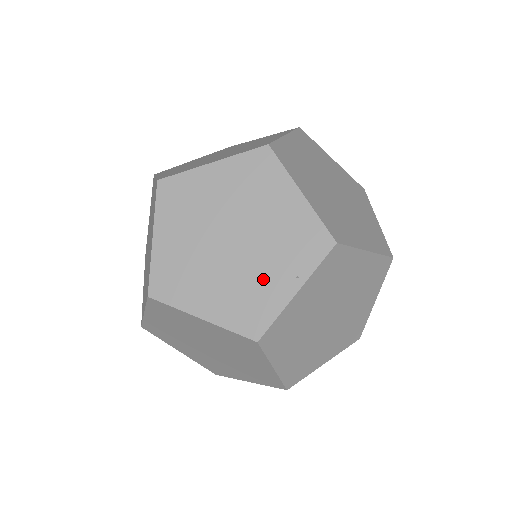
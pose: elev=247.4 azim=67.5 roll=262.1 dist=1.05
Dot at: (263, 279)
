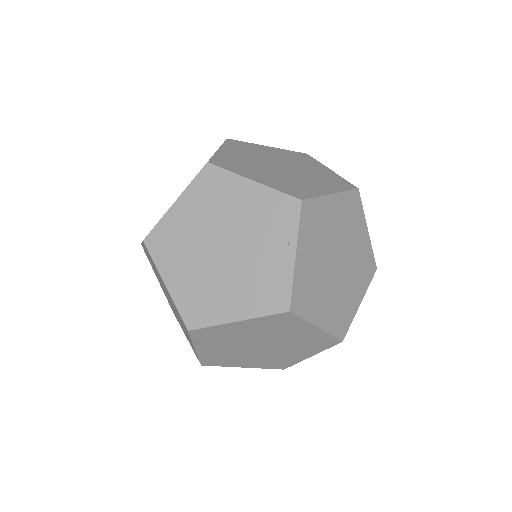
Dot at: (264, 262)
